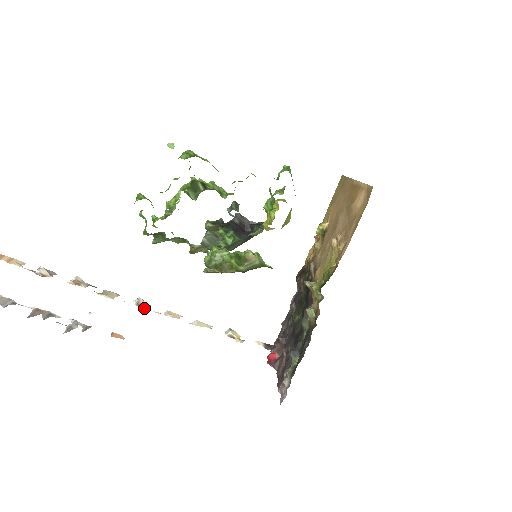
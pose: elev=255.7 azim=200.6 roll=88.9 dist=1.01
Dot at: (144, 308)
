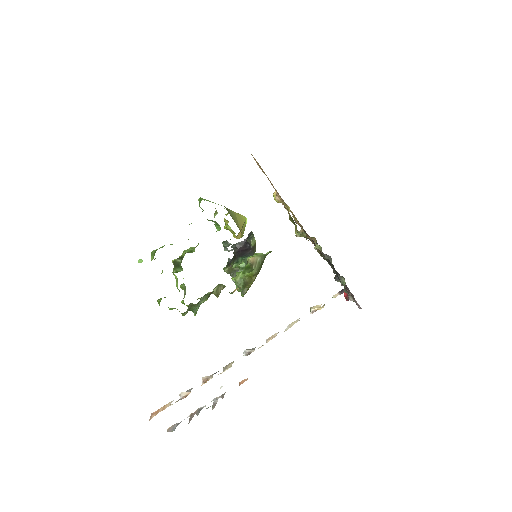
Dot at: occluded
